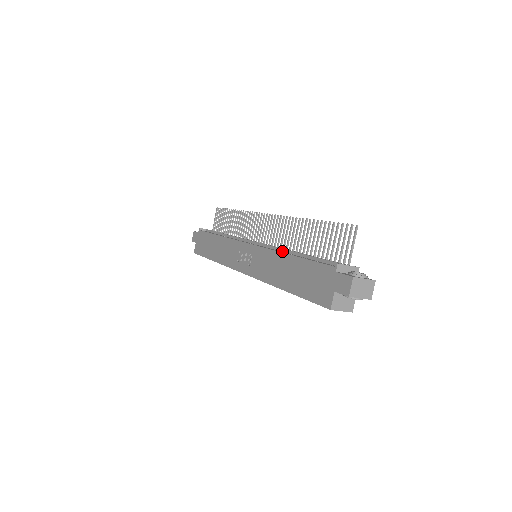
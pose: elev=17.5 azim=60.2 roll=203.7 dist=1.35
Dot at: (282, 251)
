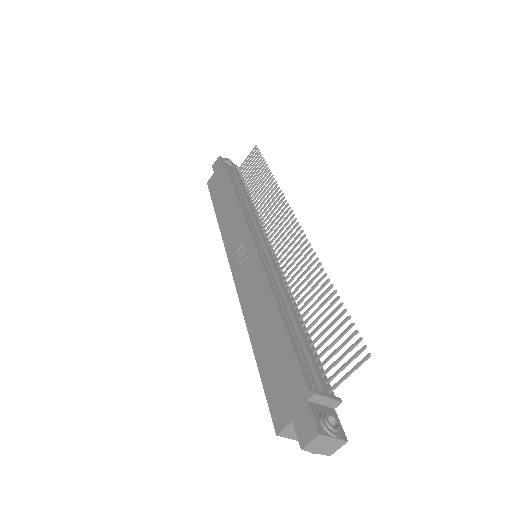
Dot at: (279, 287)
